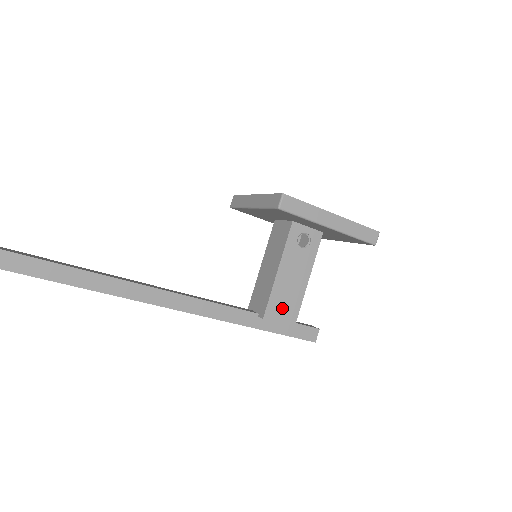
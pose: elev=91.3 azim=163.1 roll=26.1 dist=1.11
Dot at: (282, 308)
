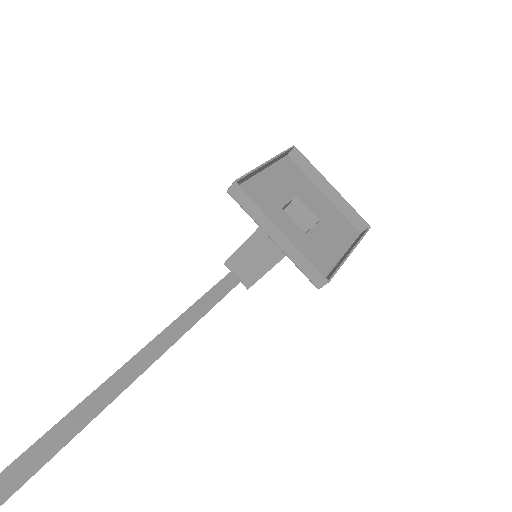
Dot at: occluded
